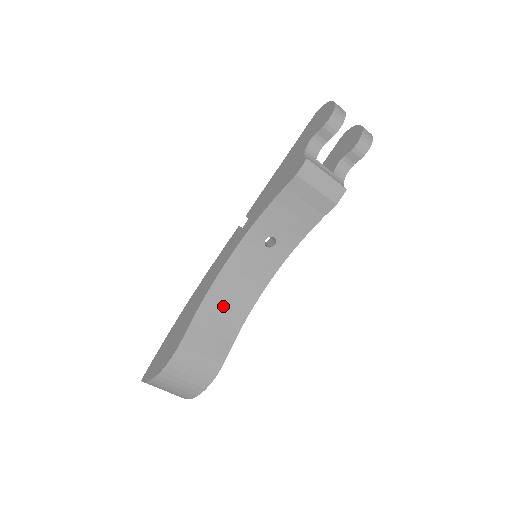
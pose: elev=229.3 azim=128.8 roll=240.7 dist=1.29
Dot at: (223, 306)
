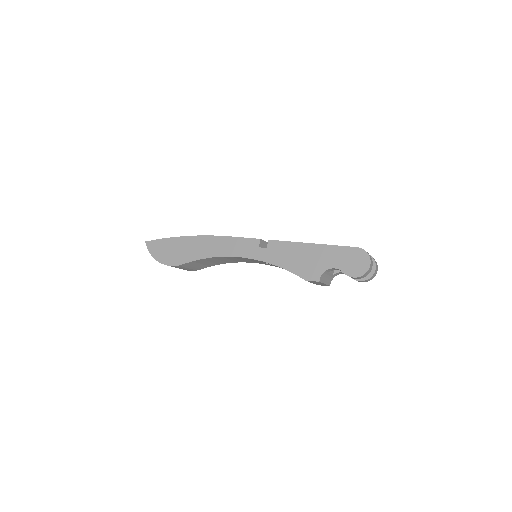
Dot at: (217, 260)
